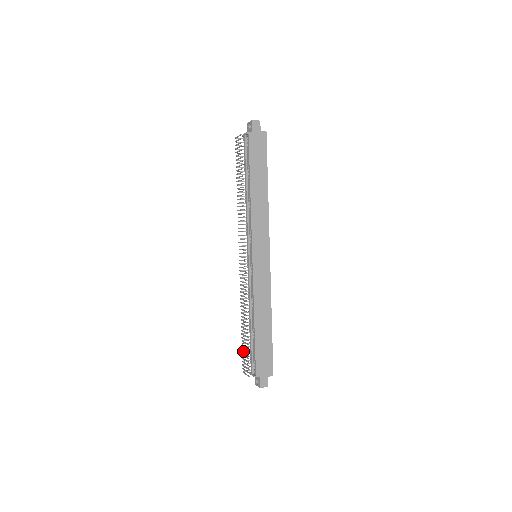
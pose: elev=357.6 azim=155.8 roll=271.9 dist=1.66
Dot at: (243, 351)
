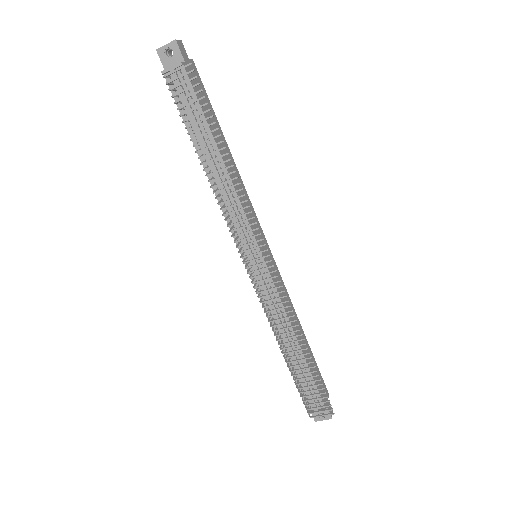
Dot at: (303, 391)
